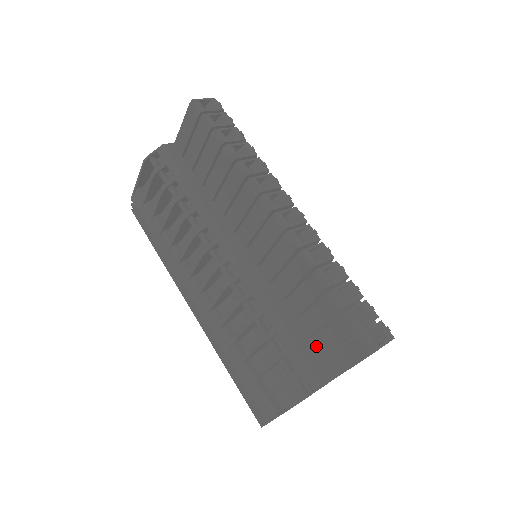
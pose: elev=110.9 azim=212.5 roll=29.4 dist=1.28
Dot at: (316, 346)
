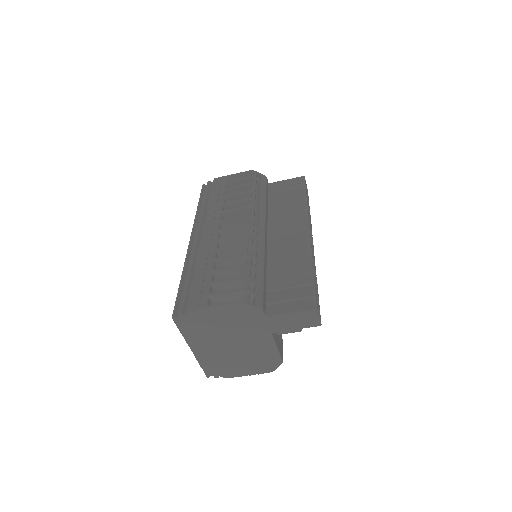
Dot at: (272, 296)
